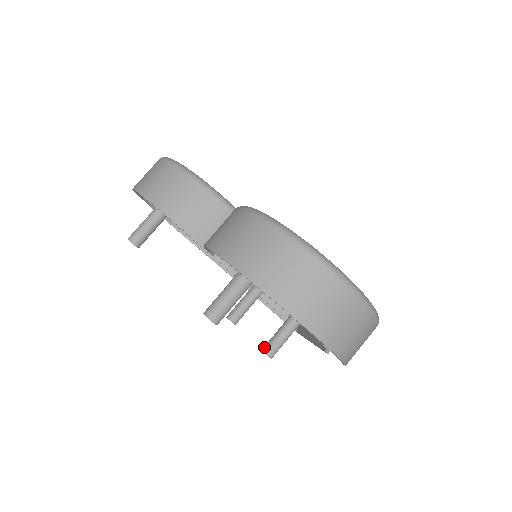
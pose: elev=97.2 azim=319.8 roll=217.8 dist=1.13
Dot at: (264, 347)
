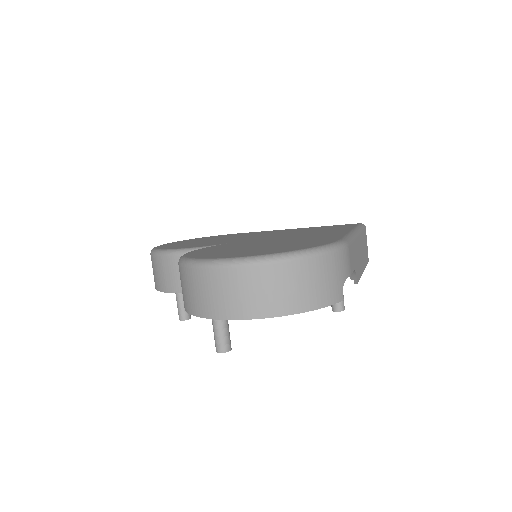
Dot at: occluded
